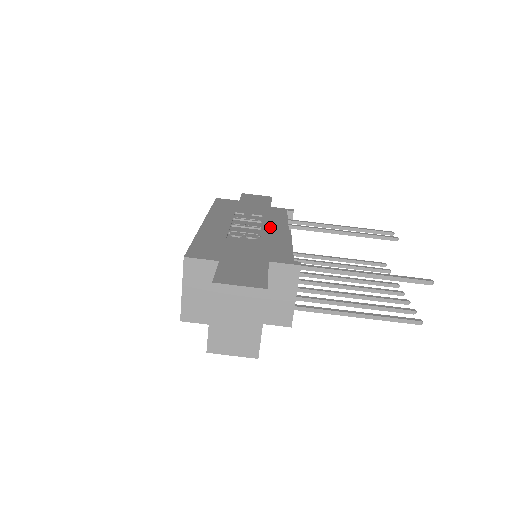
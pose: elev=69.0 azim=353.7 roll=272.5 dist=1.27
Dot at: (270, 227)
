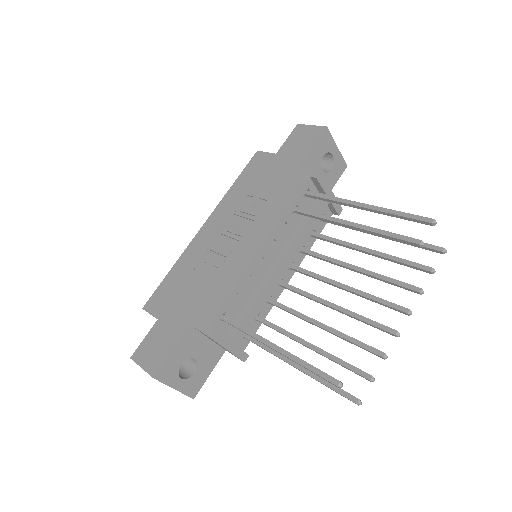
Dot at: (250, 237)
